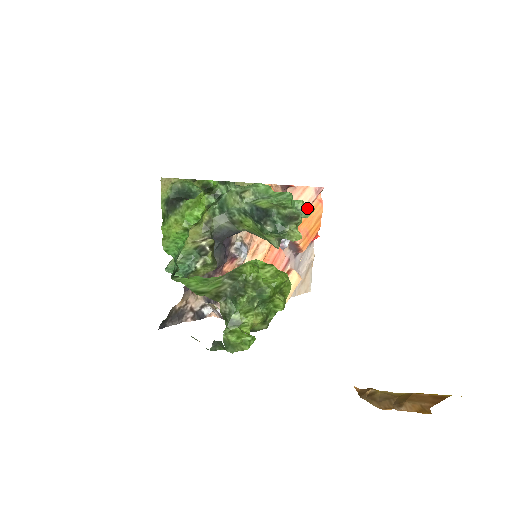
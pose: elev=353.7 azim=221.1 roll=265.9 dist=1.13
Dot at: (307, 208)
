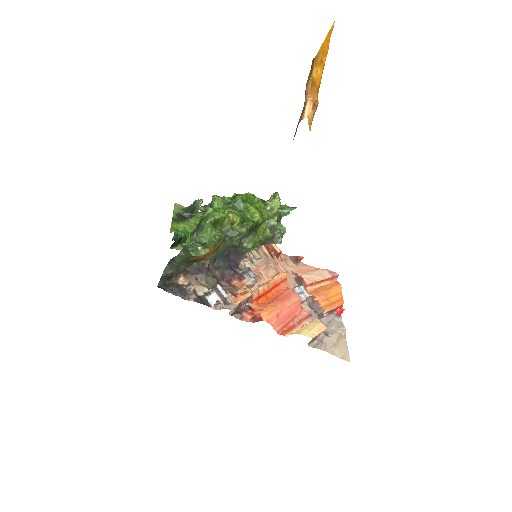
Dot at: (290, 208)
